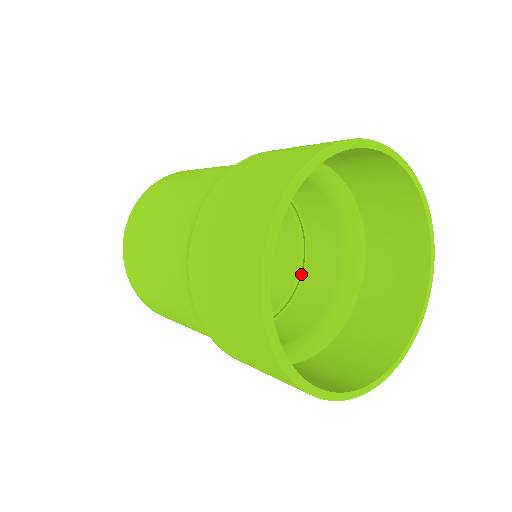
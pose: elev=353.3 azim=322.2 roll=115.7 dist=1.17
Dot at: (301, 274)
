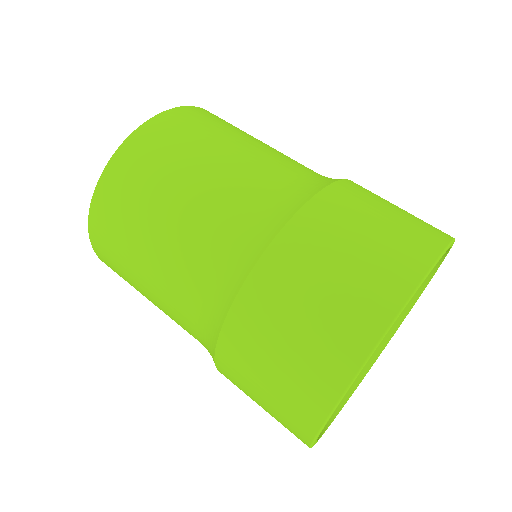
Dot at: occluded
